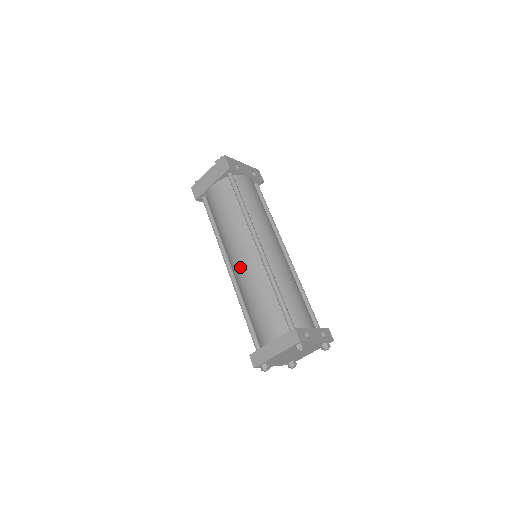
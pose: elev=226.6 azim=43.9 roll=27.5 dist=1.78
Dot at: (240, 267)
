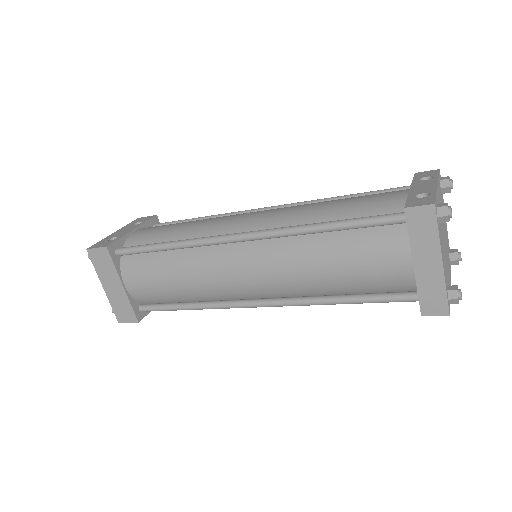
Dot at: (262, 282)
